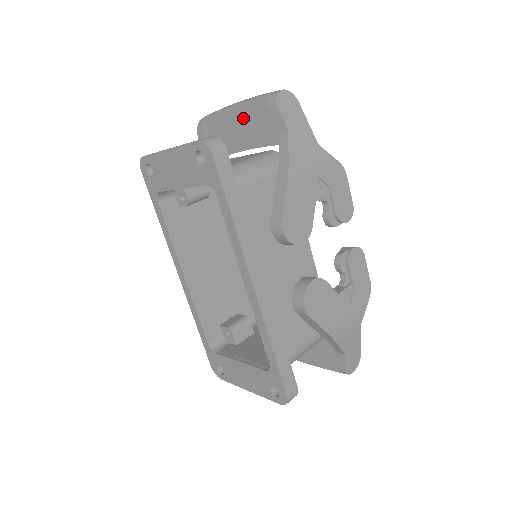
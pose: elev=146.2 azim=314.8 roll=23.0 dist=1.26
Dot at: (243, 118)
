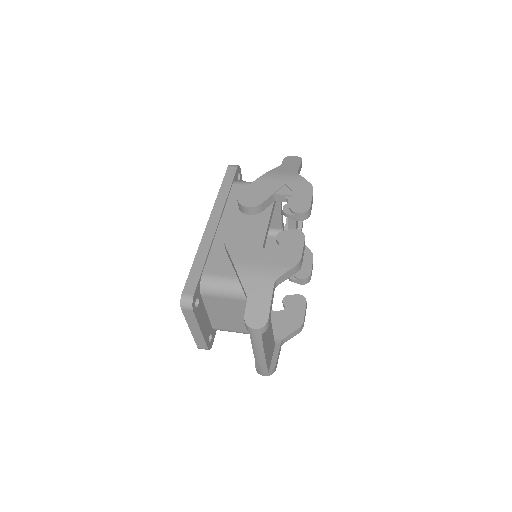
Dot at: occluded
